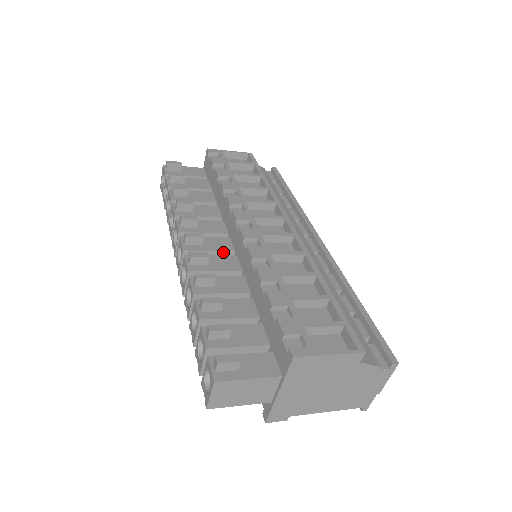
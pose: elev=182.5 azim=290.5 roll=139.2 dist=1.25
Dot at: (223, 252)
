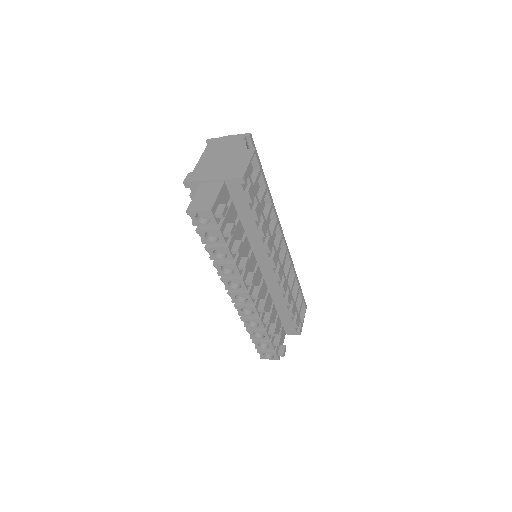
Dot at: occluded
